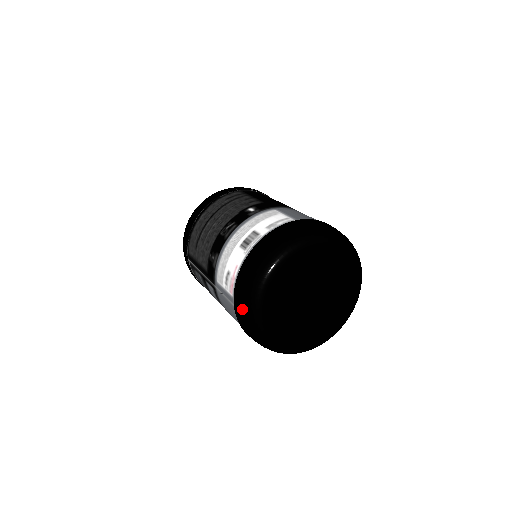
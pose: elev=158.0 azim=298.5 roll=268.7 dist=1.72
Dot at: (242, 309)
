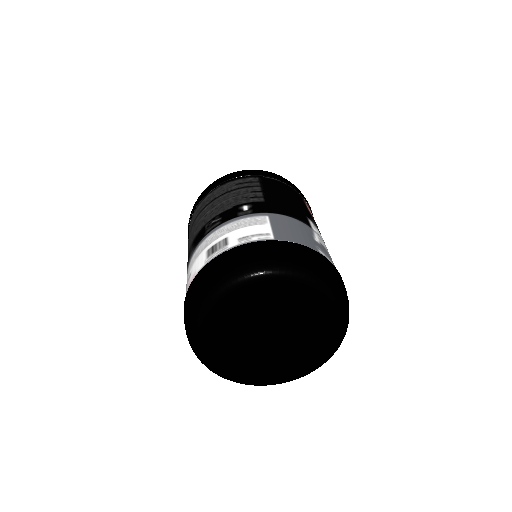
Dot at: (185, 323)
